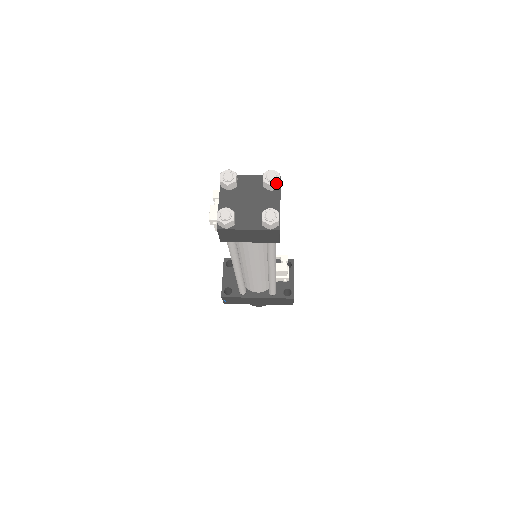
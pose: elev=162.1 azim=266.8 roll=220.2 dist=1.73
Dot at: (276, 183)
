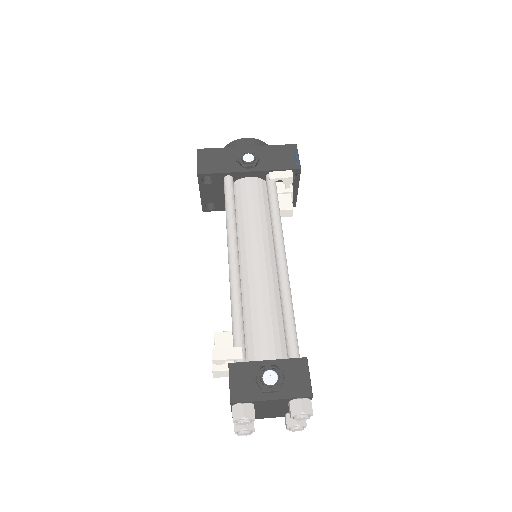
Dot at: occluded
